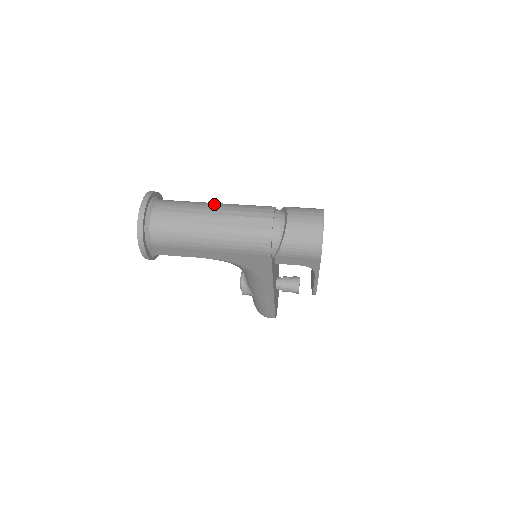
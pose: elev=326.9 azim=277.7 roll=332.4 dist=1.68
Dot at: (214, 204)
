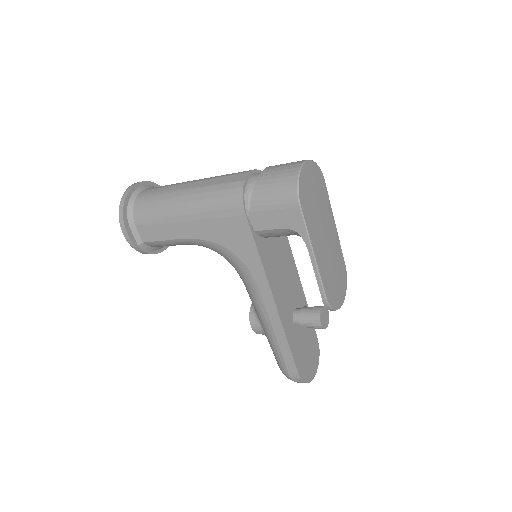
Dot at: occluded
